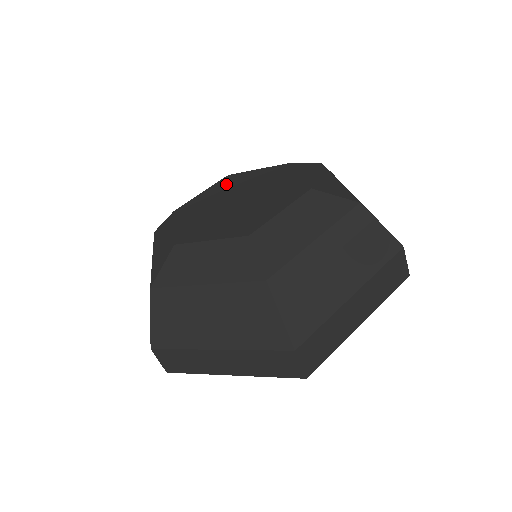
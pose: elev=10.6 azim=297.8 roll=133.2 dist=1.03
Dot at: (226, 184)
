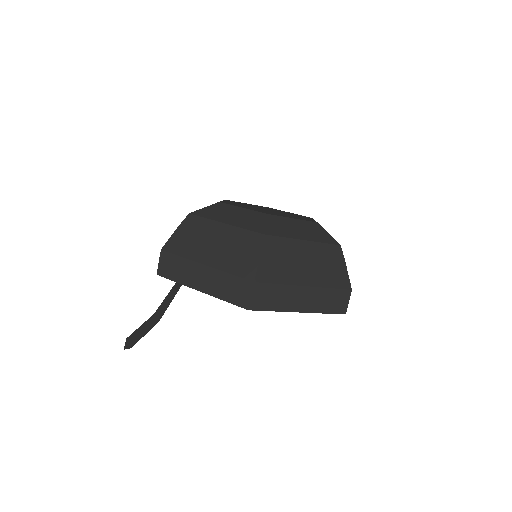
Dot at: occluded
